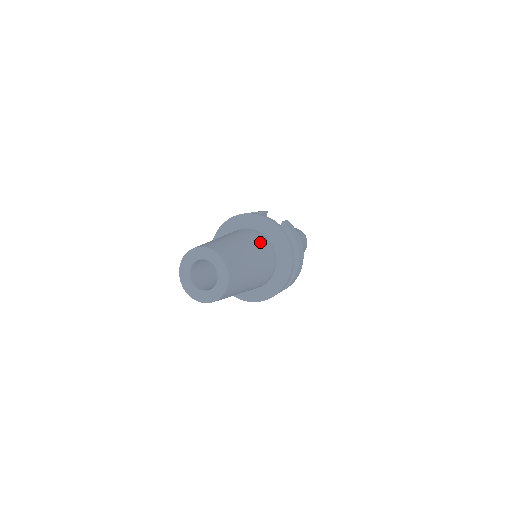
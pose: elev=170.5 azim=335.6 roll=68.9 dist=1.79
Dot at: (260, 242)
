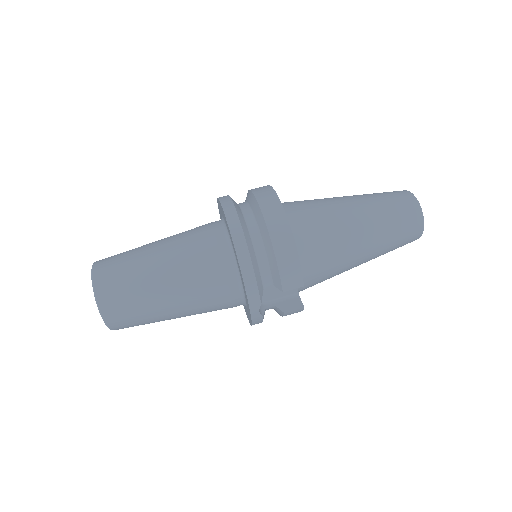
Dot at: (215, 310)
